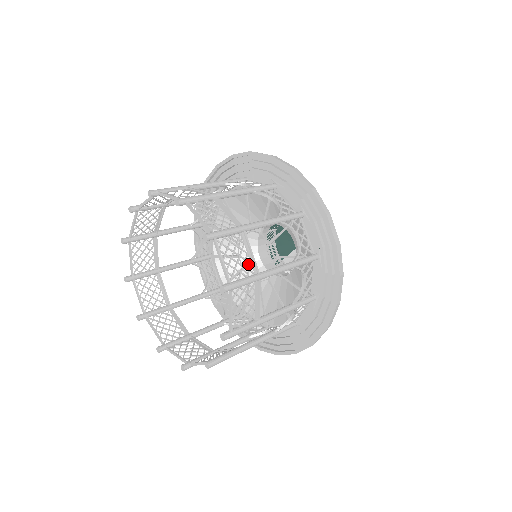
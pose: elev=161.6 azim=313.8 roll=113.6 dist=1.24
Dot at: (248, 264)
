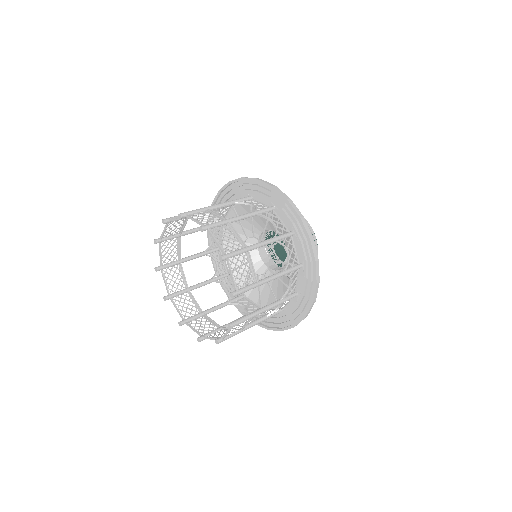
Dot at: (256, 270)
